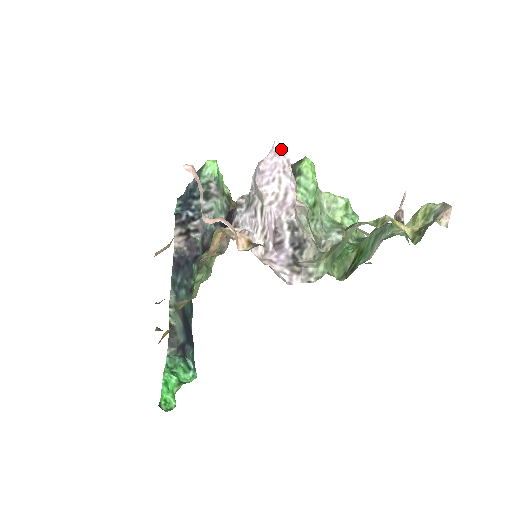
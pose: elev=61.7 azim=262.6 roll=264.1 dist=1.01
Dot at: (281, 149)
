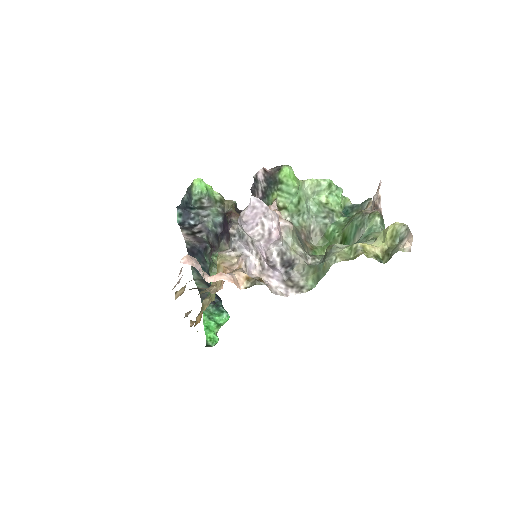
Dot at: (258, 202)
